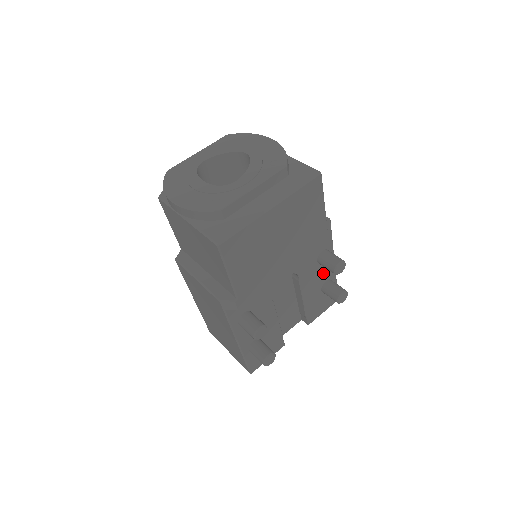
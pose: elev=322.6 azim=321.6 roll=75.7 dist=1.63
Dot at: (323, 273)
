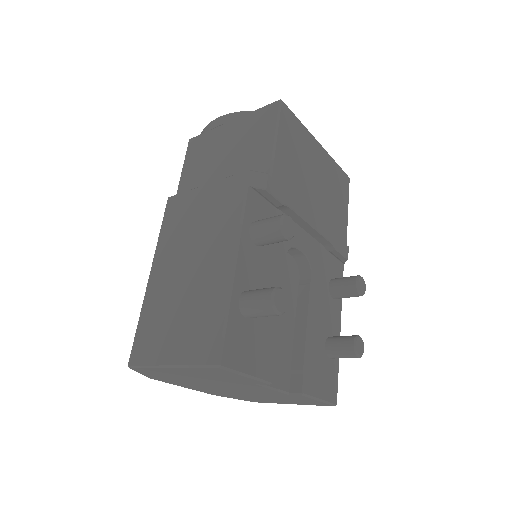
Dot at: (330, 317)
